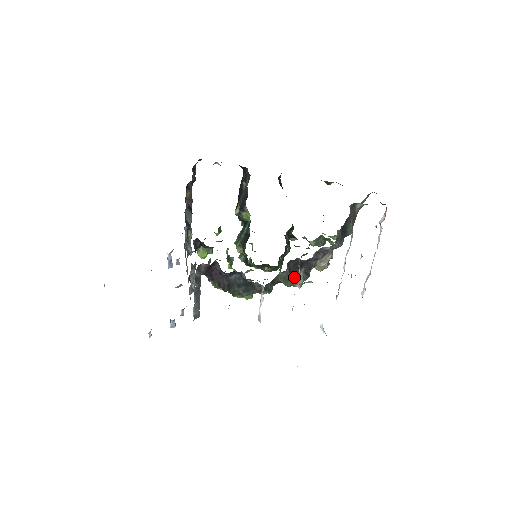
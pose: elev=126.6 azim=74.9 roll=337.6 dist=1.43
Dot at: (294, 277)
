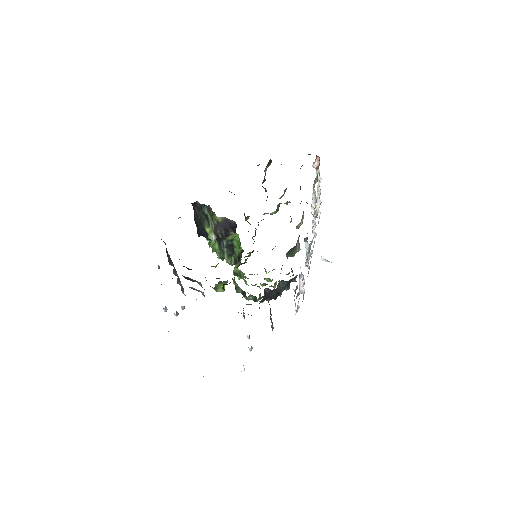
Dot at: (295, 248)
